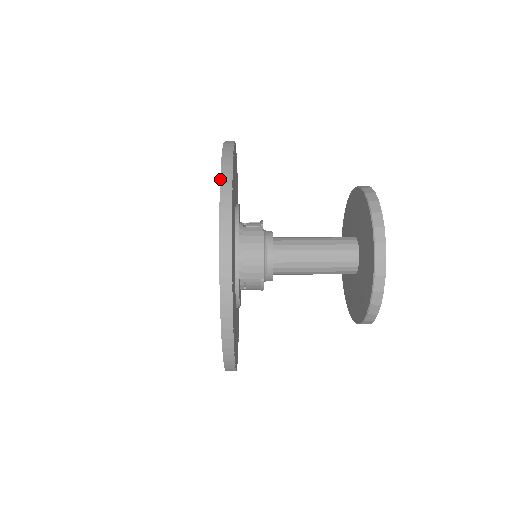
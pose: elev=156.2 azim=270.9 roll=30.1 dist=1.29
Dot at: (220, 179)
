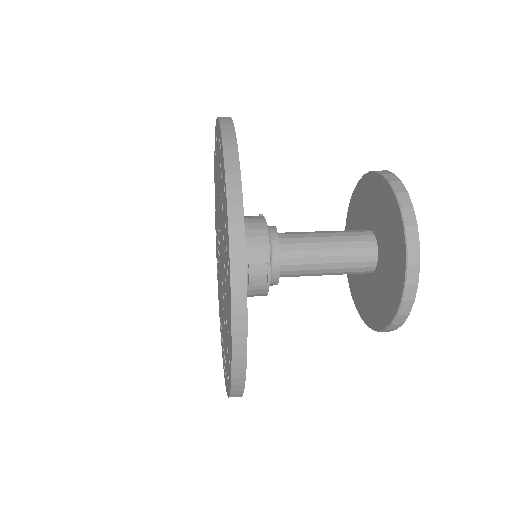
Dot at: (218, 119)
